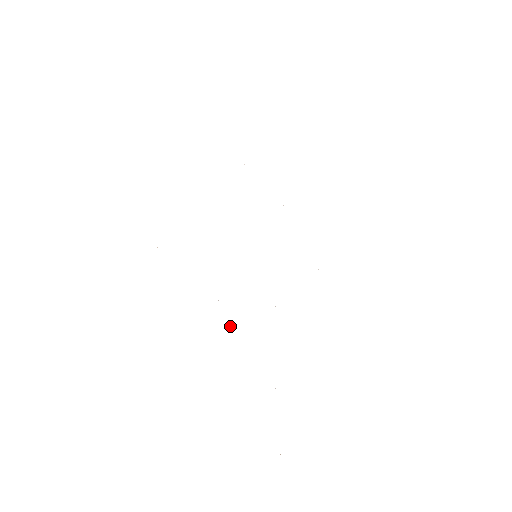
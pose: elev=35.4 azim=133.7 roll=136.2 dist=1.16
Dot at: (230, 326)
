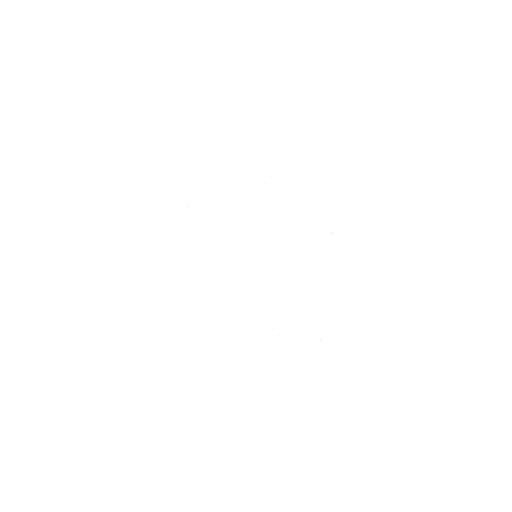
Dot at: occluded
